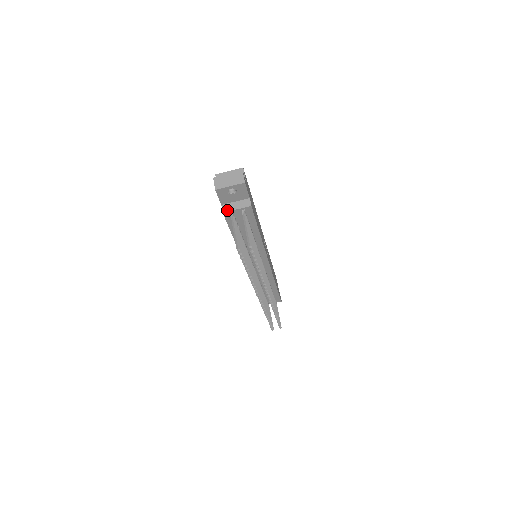
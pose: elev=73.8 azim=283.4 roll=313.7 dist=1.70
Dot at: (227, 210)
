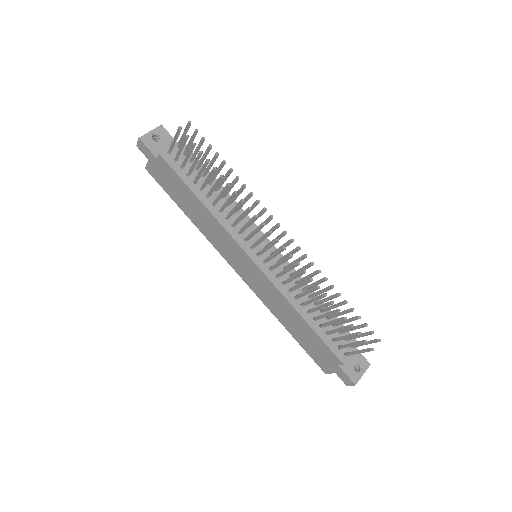
Dot at: (162, 152)
